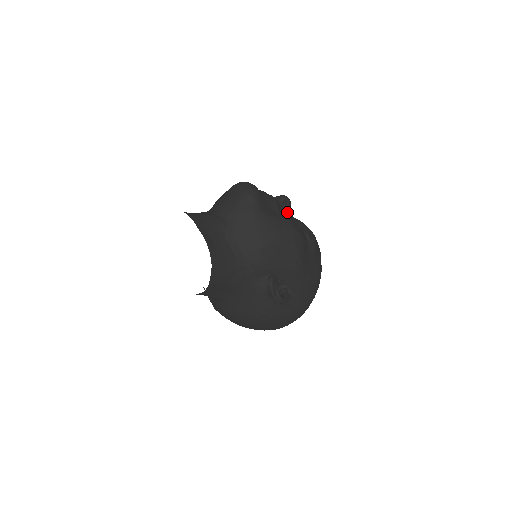
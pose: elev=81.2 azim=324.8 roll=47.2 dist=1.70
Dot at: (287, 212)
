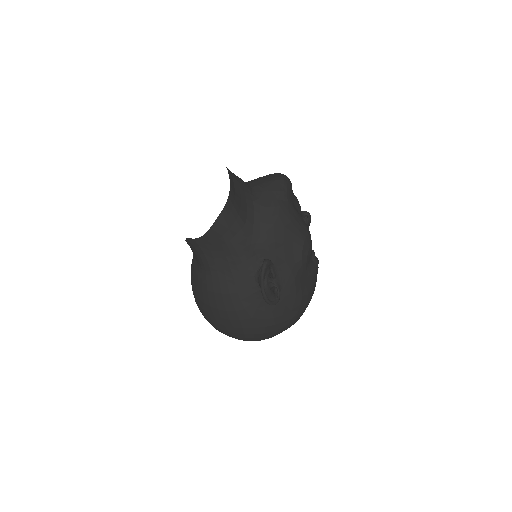
Dot at: occluded
